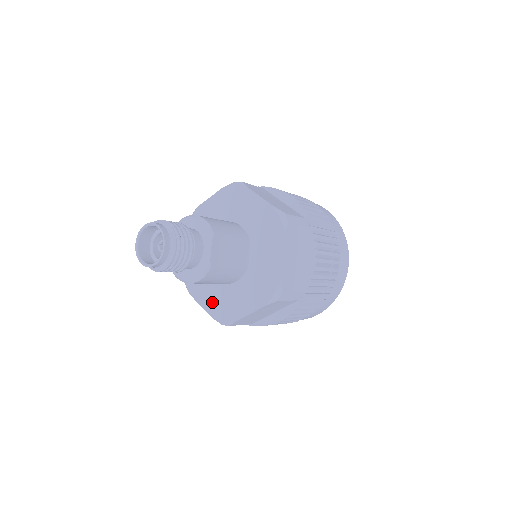
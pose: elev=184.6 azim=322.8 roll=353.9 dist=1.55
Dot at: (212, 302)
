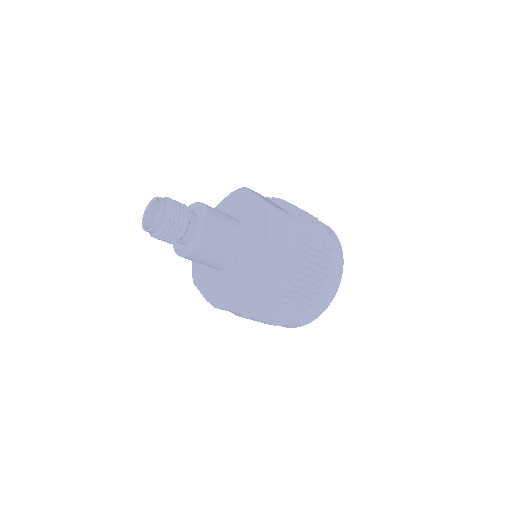
Dot at: (209, 288)
